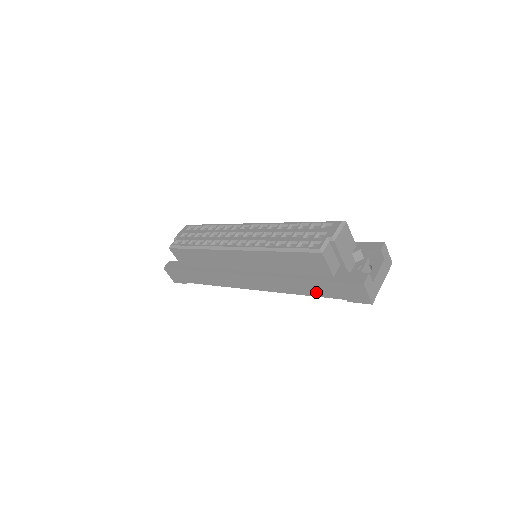
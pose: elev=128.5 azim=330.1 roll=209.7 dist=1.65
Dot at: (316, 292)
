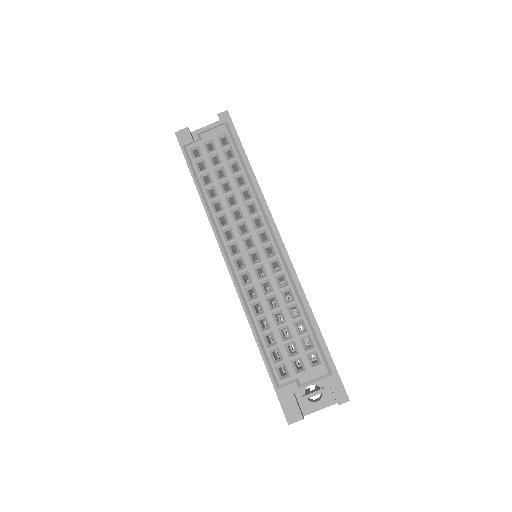
Dot at: occluded
